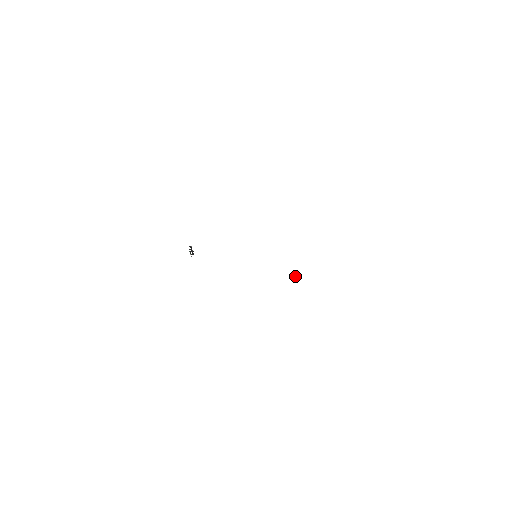
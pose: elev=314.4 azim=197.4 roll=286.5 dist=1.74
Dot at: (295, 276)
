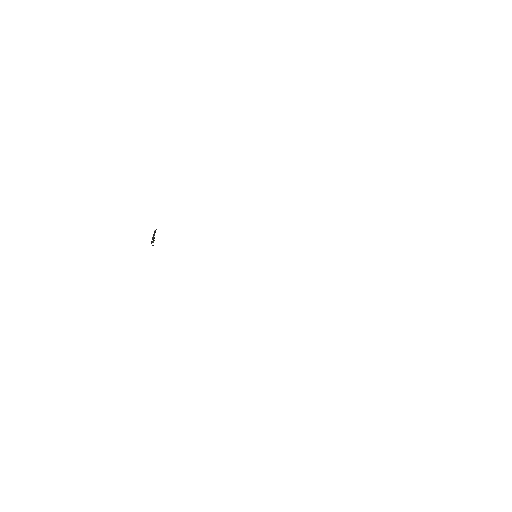
Dot at: (234, 283)
